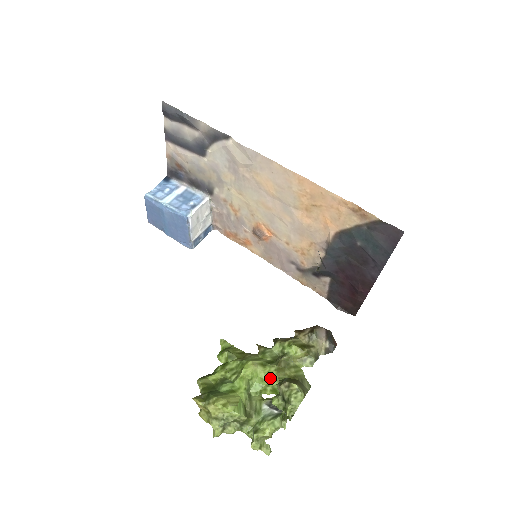
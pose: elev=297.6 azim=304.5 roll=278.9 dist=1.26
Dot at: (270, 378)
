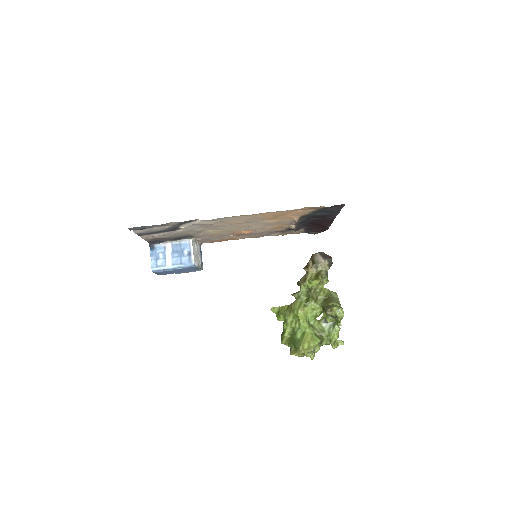
Dot at: (315, 309)
